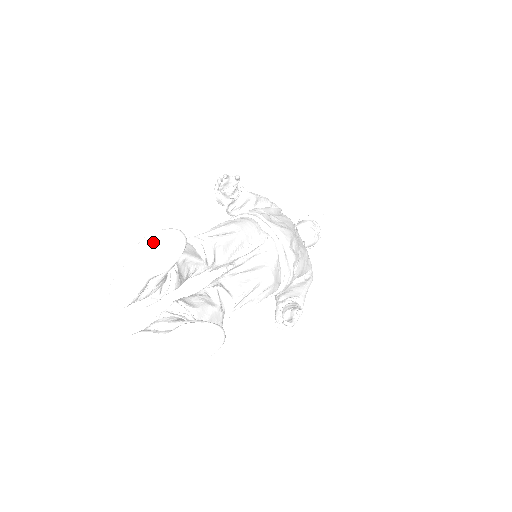
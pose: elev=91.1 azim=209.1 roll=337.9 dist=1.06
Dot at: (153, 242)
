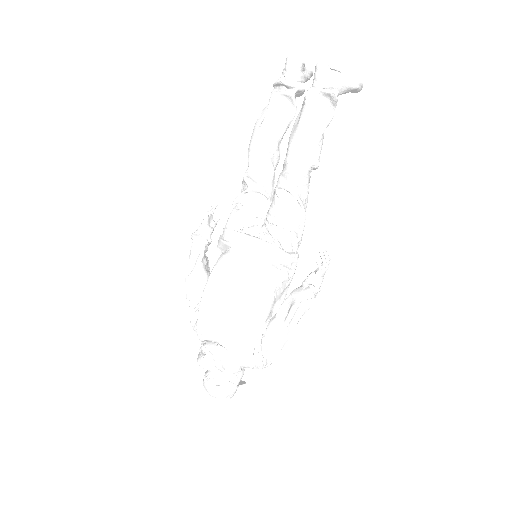
Dot at: occluded
